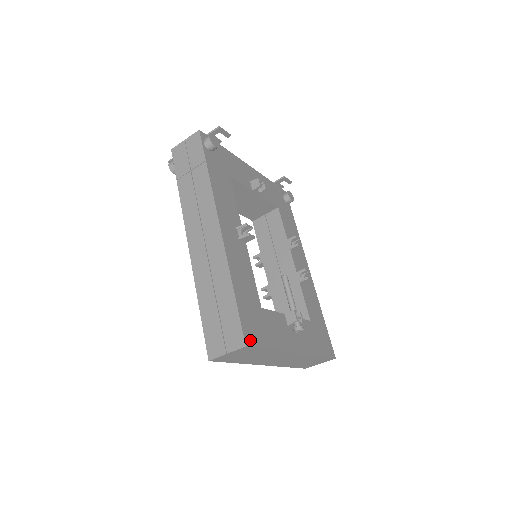
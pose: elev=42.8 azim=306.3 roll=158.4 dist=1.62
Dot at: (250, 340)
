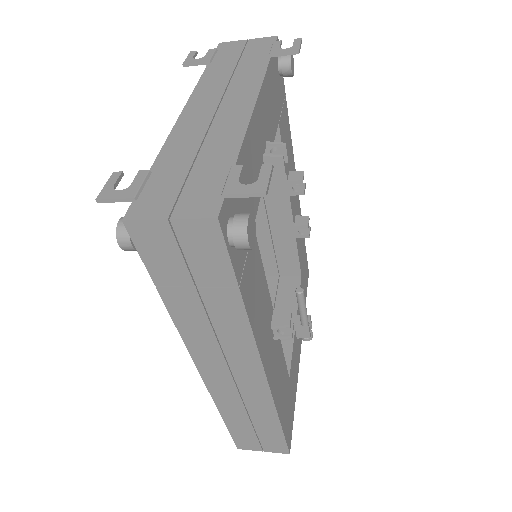
Dot at: (290, 439)
